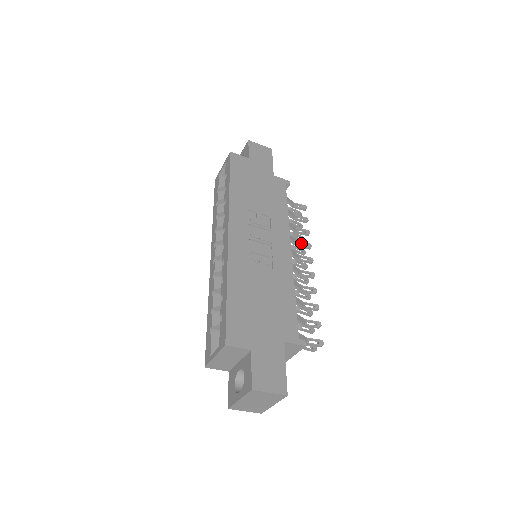
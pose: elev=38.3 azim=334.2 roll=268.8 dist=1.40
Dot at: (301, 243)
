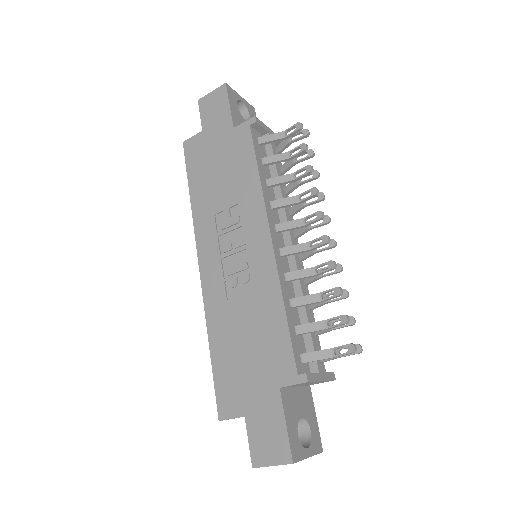
Dot at: (304, 194)
